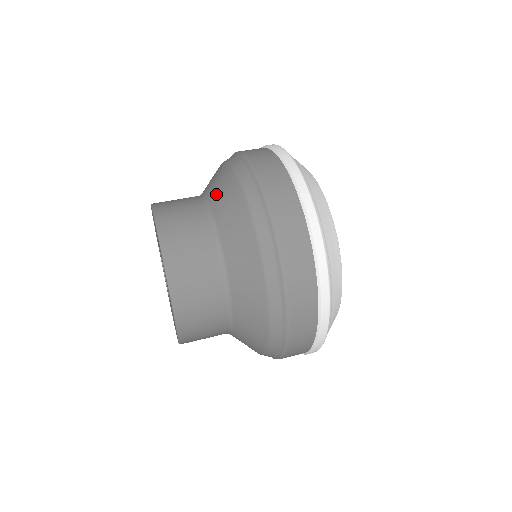
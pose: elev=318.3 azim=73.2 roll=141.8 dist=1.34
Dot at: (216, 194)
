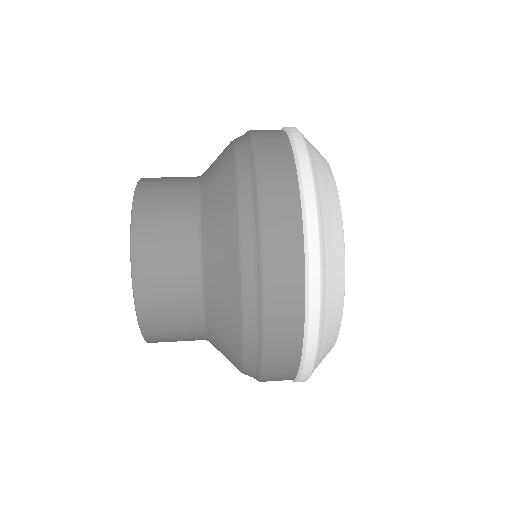
Dot at: occluded
